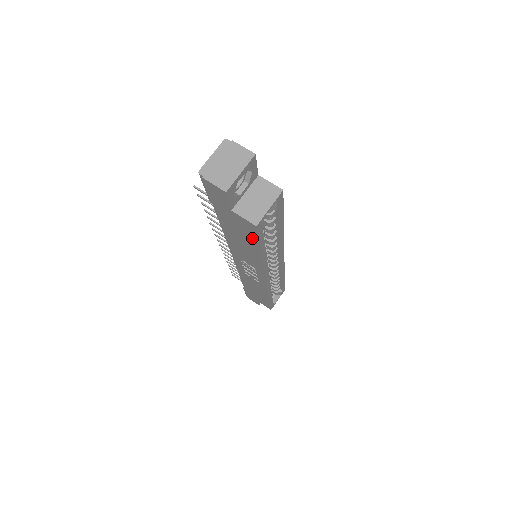
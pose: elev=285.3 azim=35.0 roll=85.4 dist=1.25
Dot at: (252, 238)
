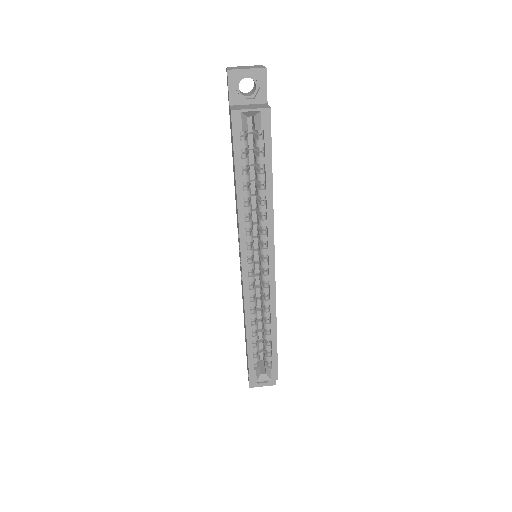
Dot at: (233, 149)
